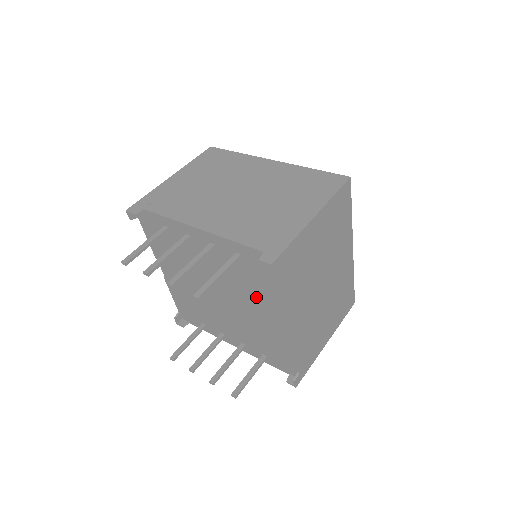
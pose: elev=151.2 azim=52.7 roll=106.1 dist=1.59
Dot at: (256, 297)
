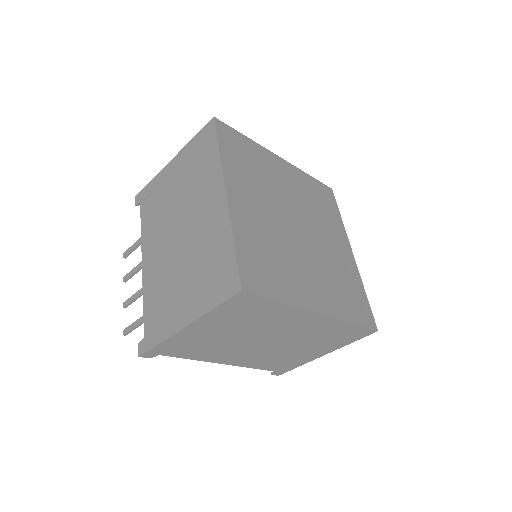
Dot at: occluded
